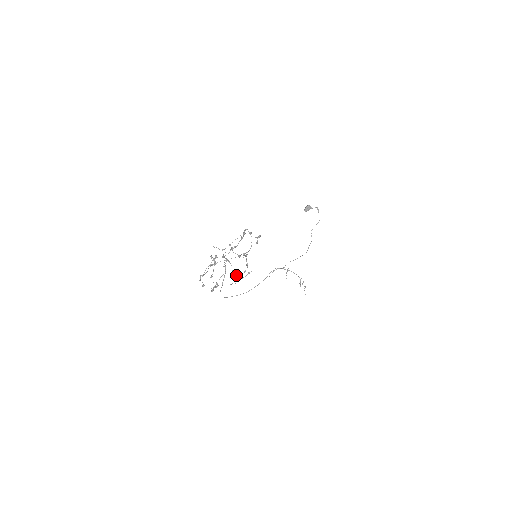
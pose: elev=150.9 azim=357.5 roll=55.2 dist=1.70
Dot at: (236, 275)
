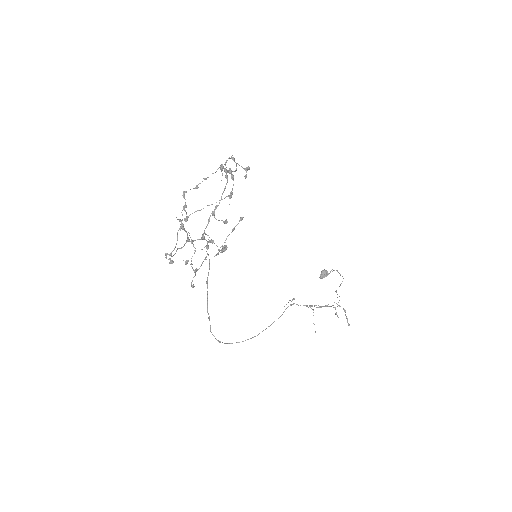
Dot at: (224, 245)
